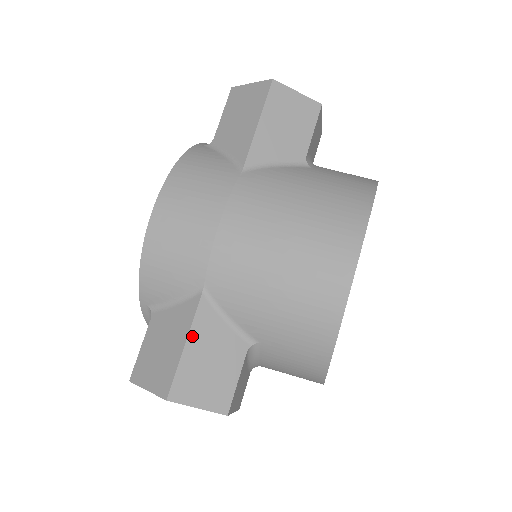
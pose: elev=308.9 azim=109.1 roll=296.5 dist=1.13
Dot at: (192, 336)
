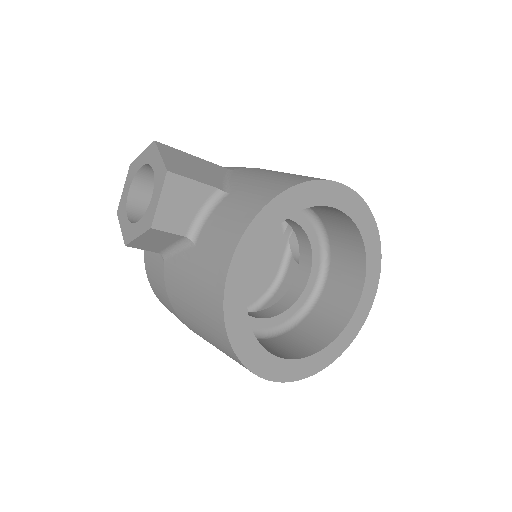
Dot at: (202, 160)
